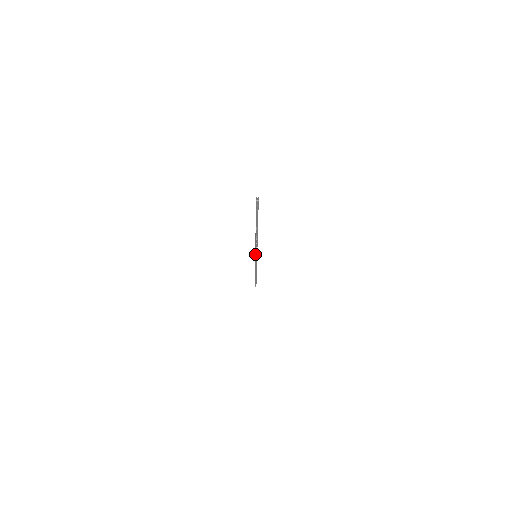
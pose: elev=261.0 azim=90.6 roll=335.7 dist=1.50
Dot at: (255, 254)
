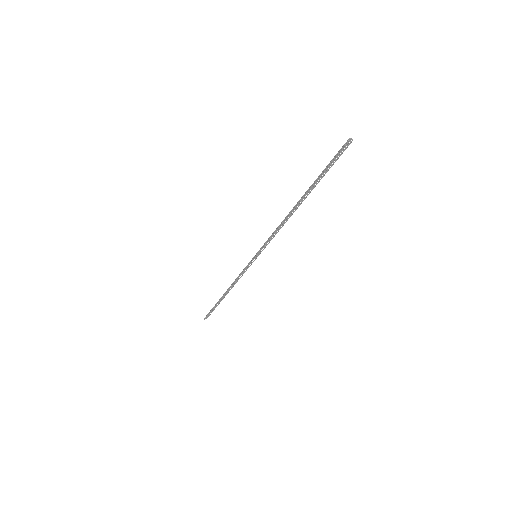
Dot at: (260, 249)
